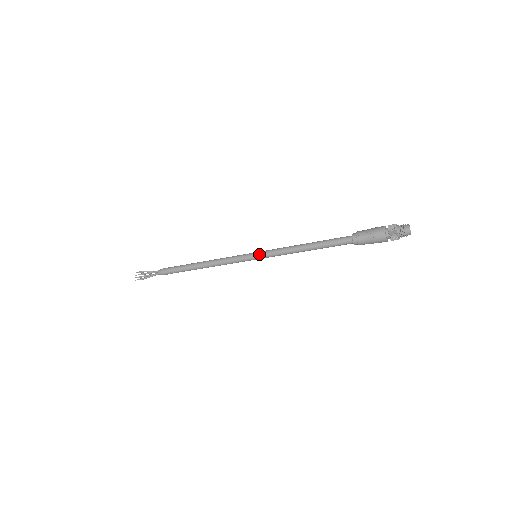
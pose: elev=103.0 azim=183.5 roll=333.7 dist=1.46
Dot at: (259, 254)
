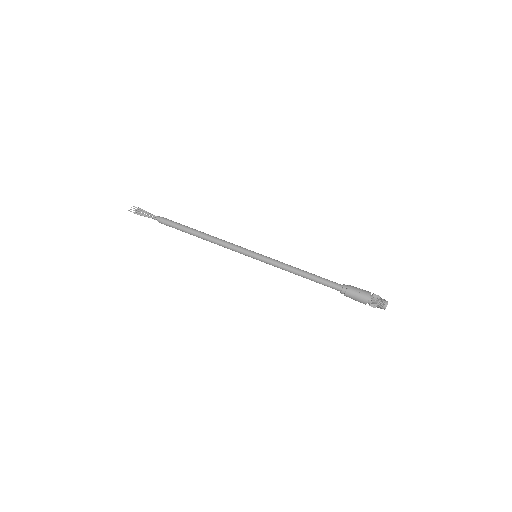
Dot at: (261, 255)
